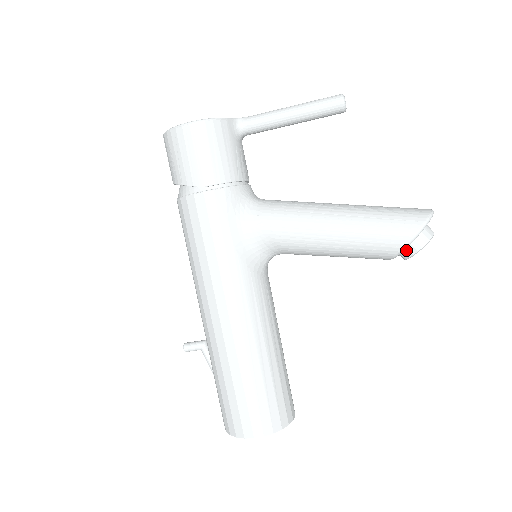
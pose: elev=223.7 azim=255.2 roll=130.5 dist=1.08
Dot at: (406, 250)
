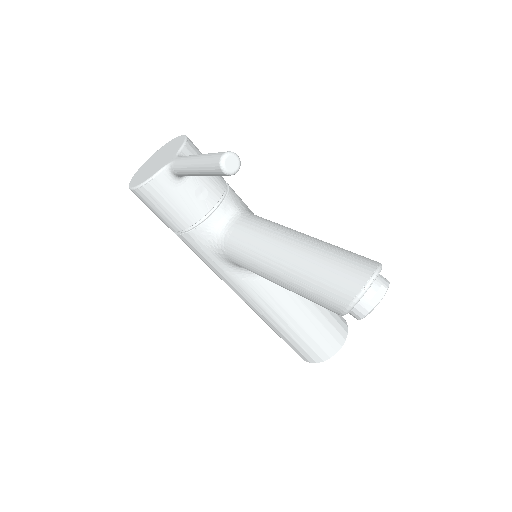
Dot at: occluded
